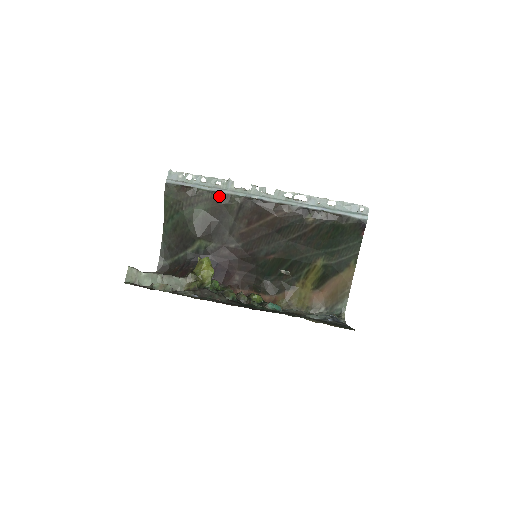
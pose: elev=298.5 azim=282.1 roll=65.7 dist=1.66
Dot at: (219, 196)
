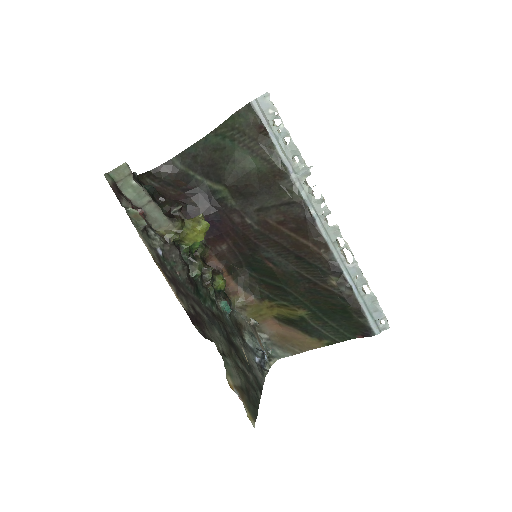
Dot at: (283, 173)
